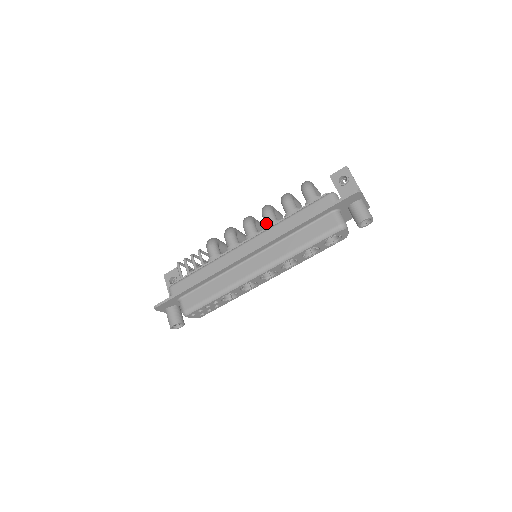
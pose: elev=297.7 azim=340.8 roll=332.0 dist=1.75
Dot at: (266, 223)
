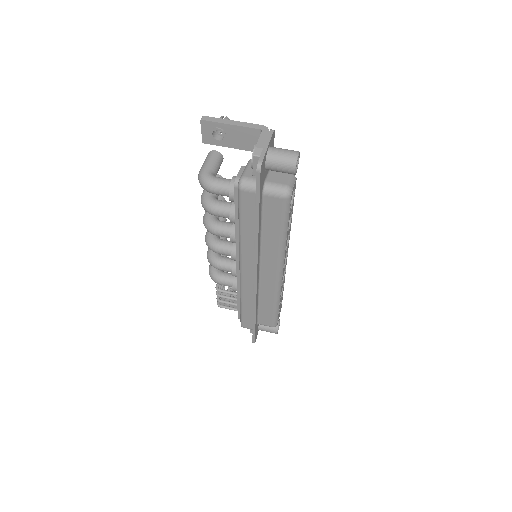
Dot at: occluded
